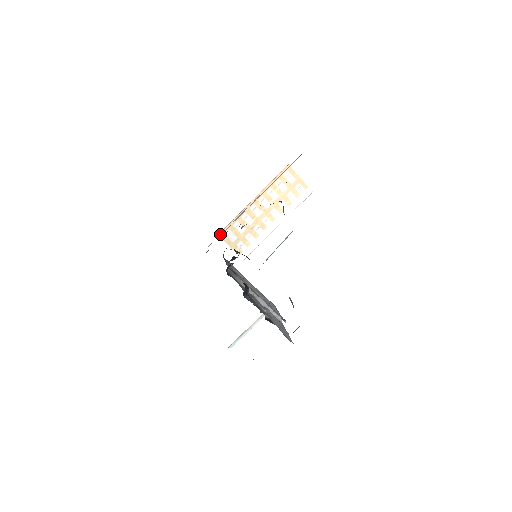
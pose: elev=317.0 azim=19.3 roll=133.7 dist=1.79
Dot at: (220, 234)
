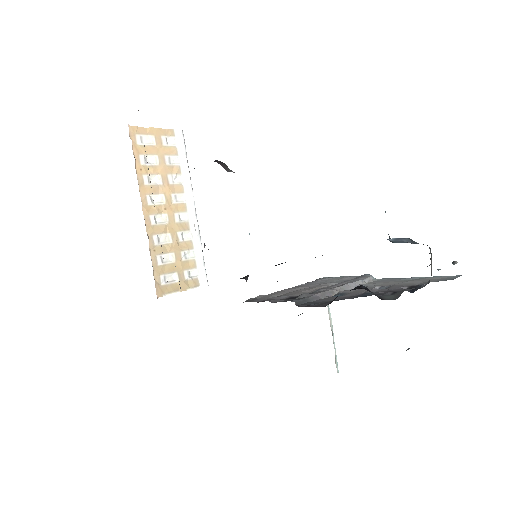
Dot at: (158, 292)
